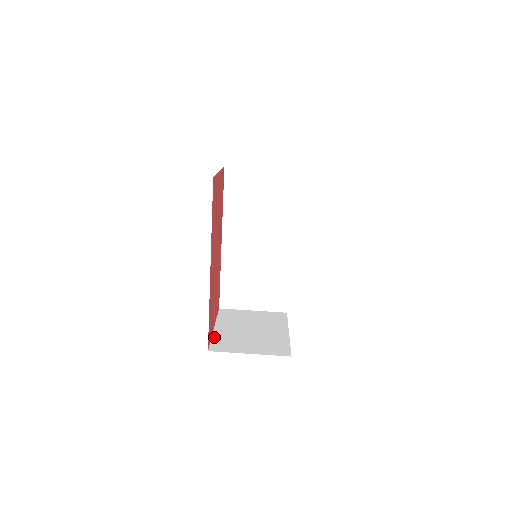
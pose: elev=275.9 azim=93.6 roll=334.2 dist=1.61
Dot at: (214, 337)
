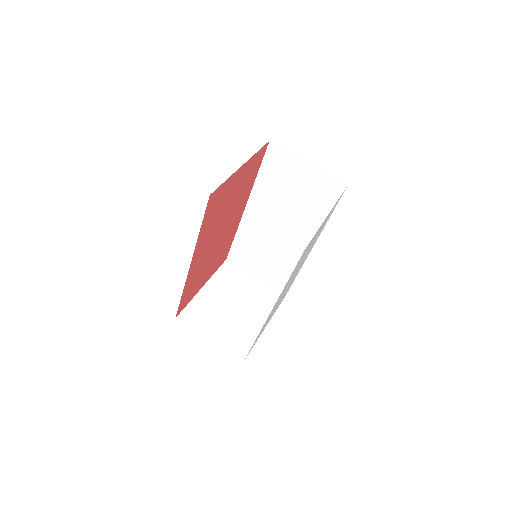
Dot at: (193, 301)
